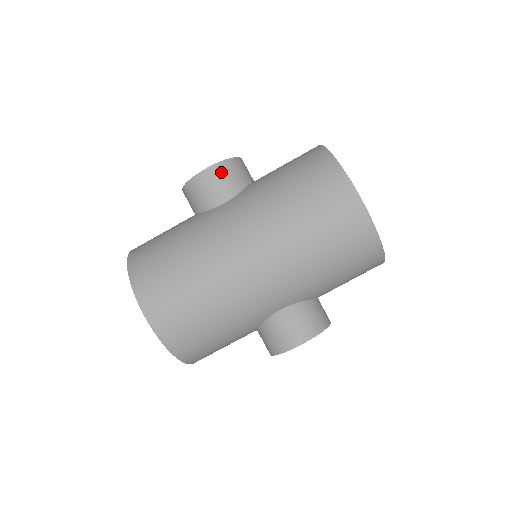
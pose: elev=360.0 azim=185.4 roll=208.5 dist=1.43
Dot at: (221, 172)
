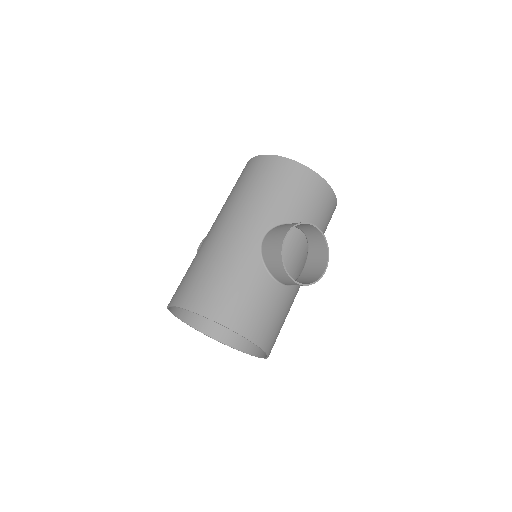
Dot at: occluded
